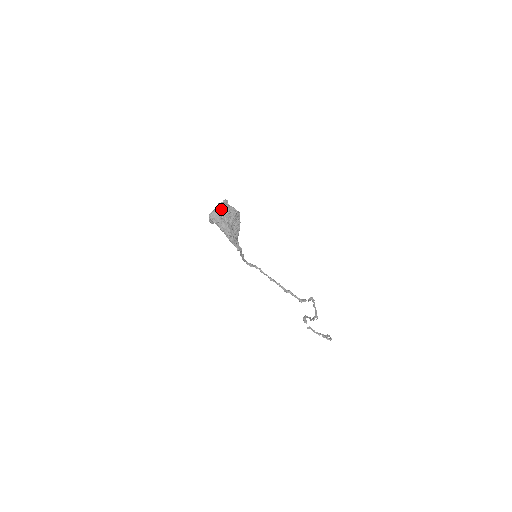
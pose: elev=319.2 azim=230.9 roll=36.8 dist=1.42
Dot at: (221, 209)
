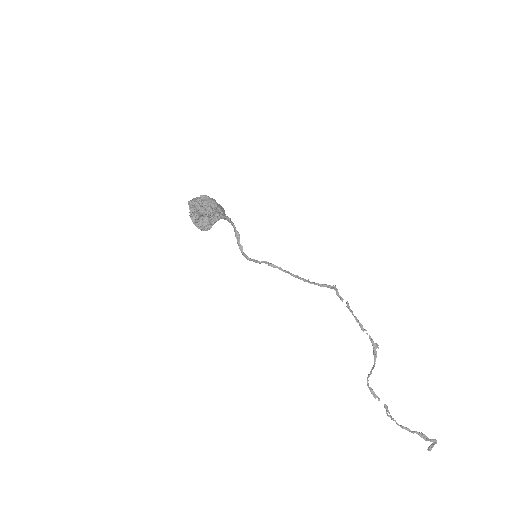
Dot at: occluded
